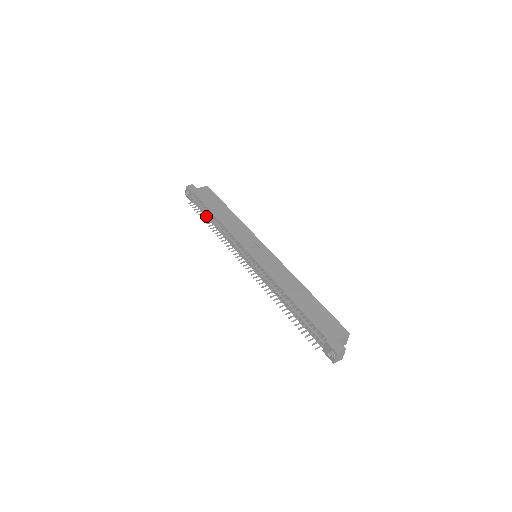
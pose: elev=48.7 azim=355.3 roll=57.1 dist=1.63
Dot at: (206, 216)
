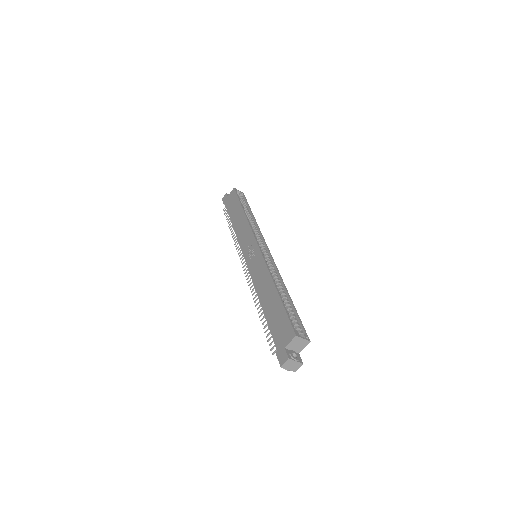
Dot at: (229, 228)
